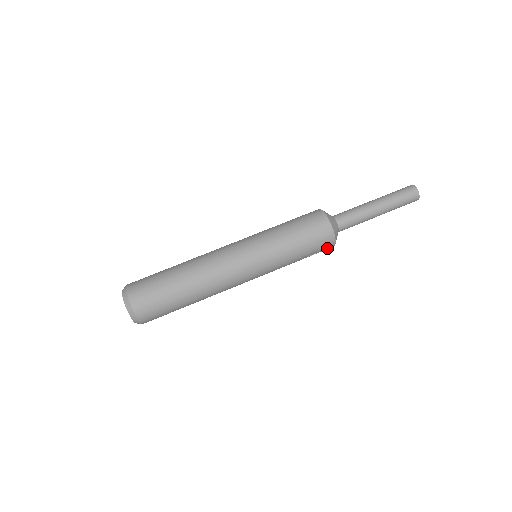
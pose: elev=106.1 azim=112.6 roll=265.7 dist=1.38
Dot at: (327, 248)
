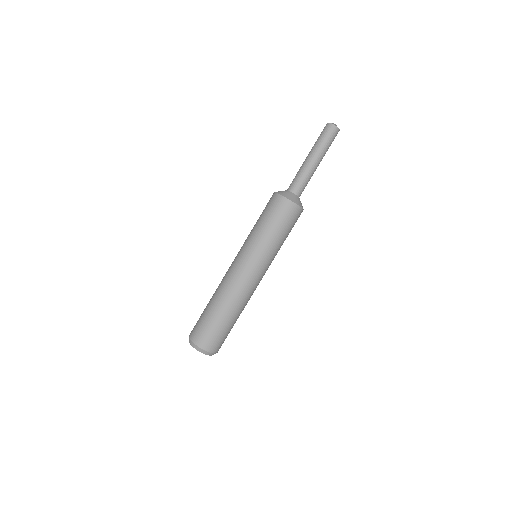
Dot at: occluded
